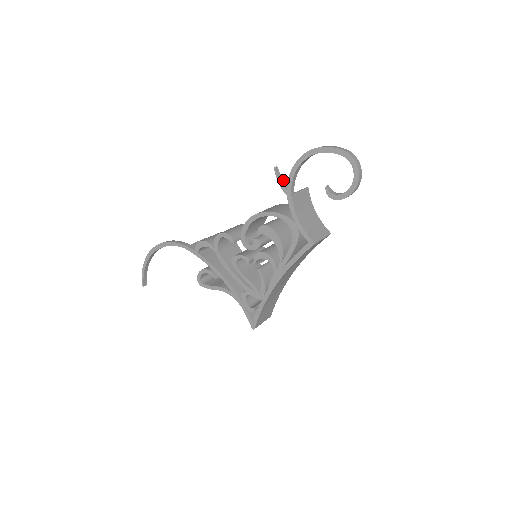
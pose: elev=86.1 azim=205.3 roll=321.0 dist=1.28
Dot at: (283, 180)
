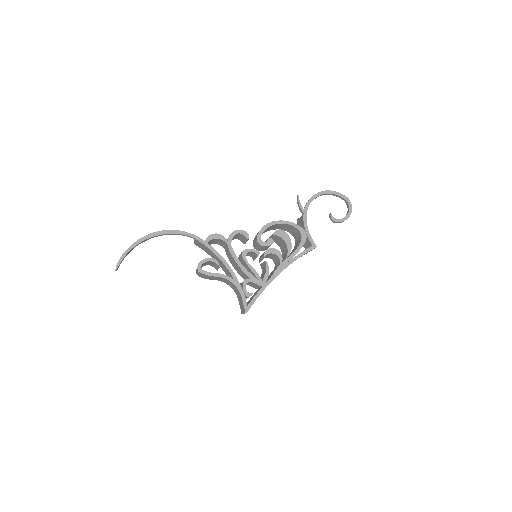
Dot at: (300, 204)
